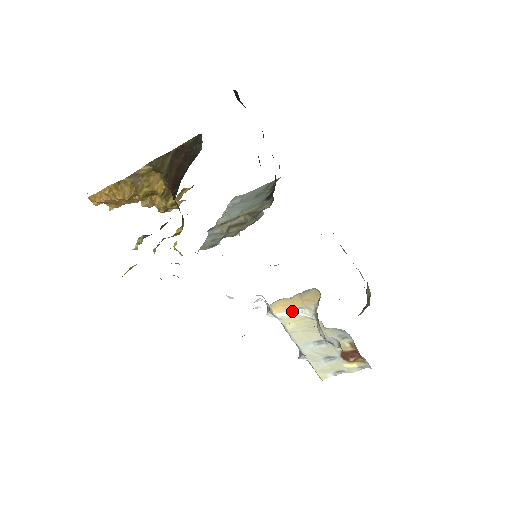
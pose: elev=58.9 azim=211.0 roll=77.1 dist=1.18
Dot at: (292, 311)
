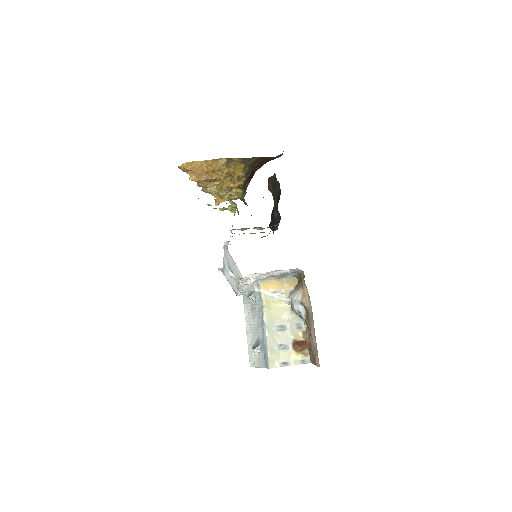
Dot at: (273, 293)
